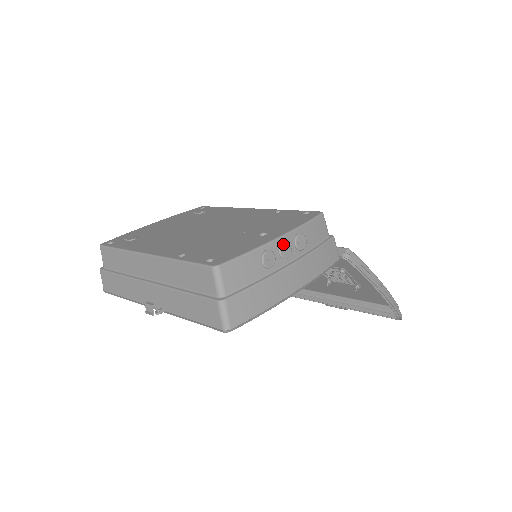
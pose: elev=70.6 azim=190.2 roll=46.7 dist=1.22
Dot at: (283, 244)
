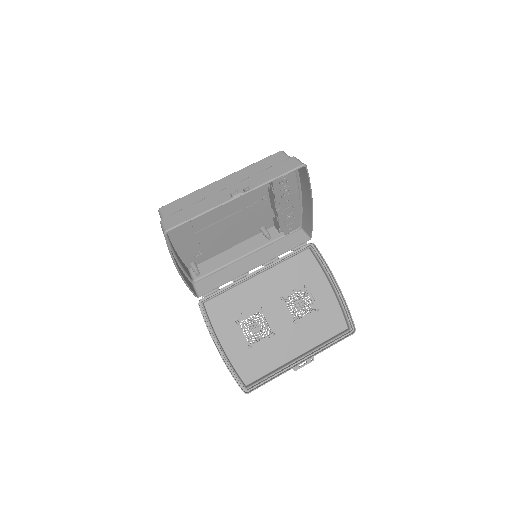
Dot at: occluded
